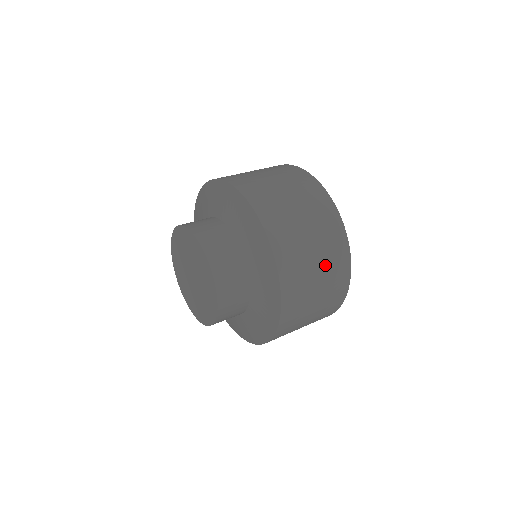
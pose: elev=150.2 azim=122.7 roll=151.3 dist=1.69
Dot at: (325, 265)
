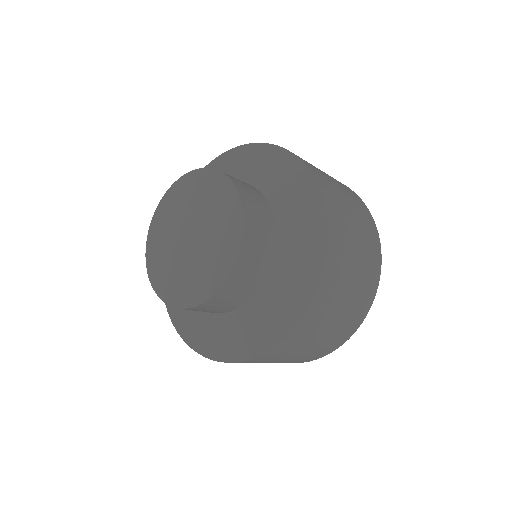
Dot at: (353, 204)
